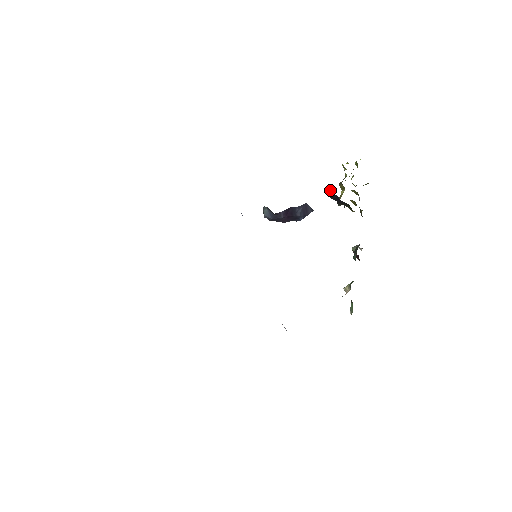
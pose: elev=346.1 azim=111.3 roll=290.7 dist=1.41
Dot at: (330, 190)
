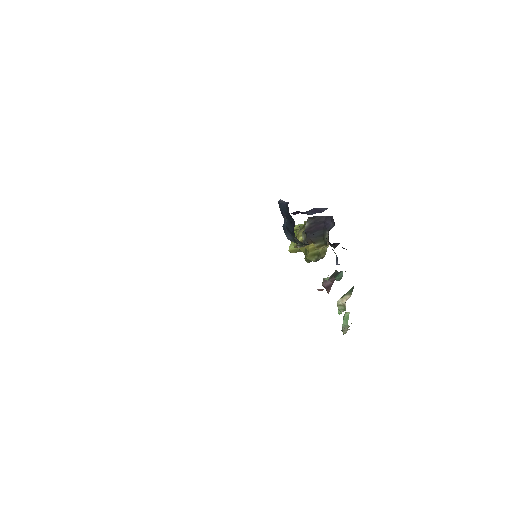
Dot at: (314, 216)
